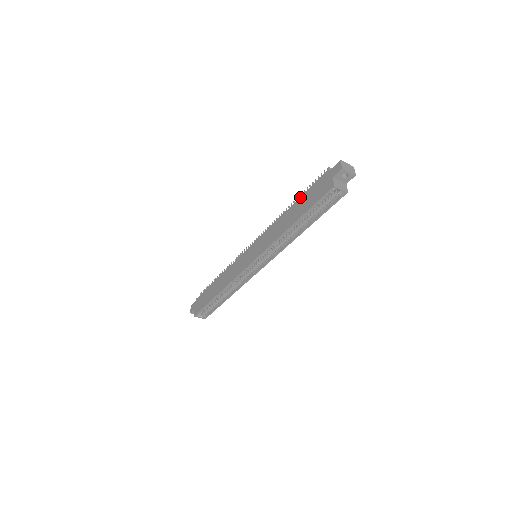
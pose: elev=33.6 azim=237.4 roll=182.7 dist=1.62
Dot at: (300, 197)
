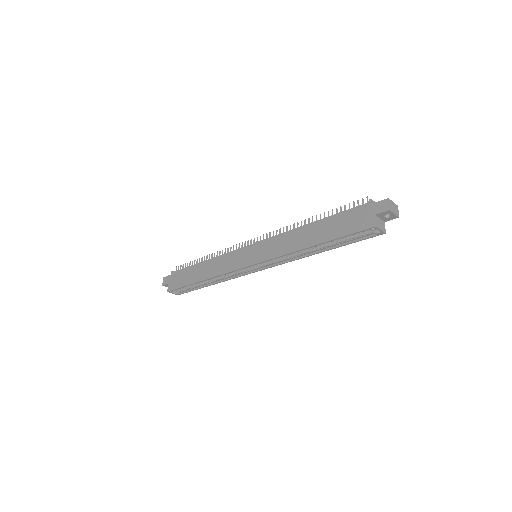
Dot at: (327, 217)
